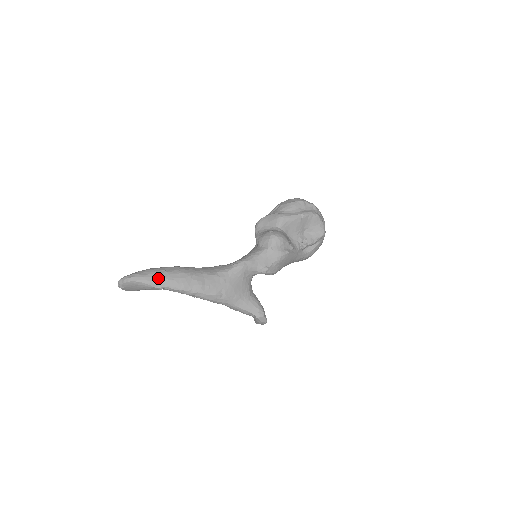
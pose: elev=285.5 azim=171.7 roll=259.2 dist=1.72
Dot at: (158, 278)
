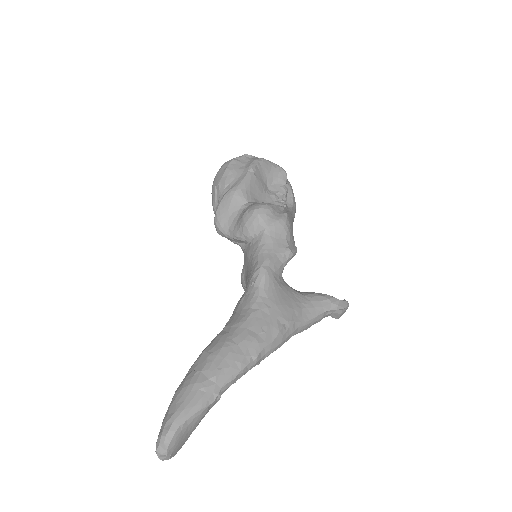
Dot at: (202, 389)
